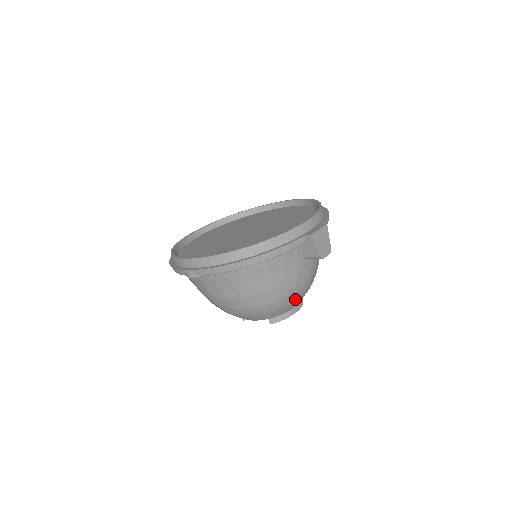
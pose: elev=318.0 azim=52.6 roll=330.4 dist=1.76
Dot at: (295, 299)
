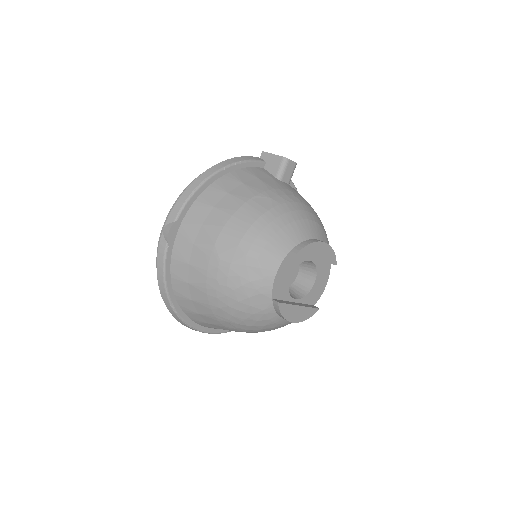
Dot at: (300, 214)
